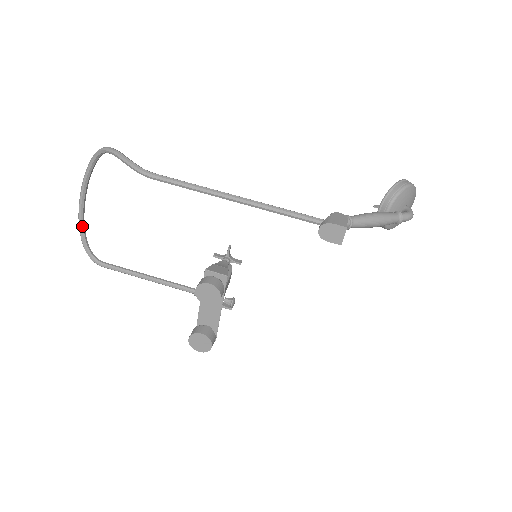
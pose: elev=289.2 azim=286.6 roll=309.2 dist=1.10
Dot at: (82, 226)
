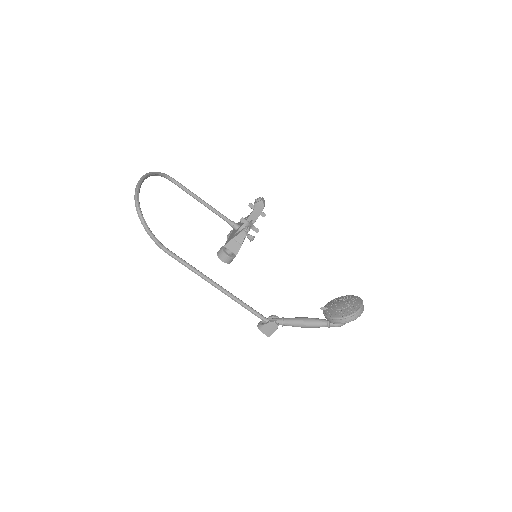
Dot at: occluded
